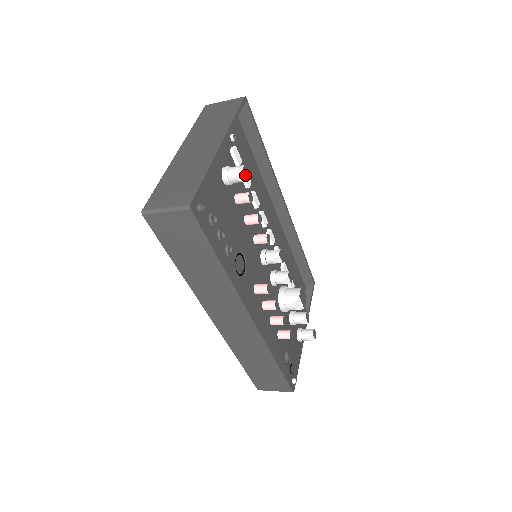
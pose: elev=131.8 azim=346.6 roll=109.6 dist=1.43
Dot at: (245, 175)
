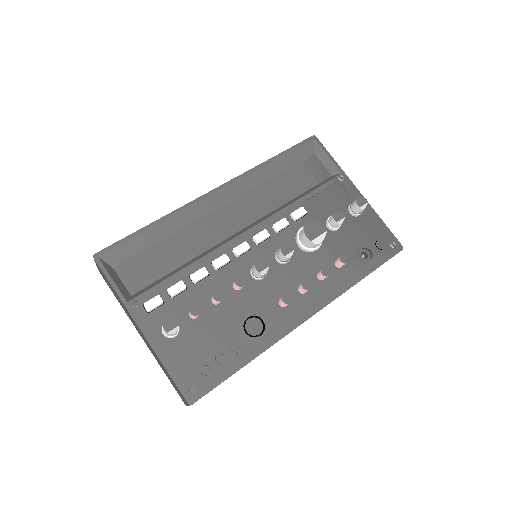
Dot at: (173, 329)
